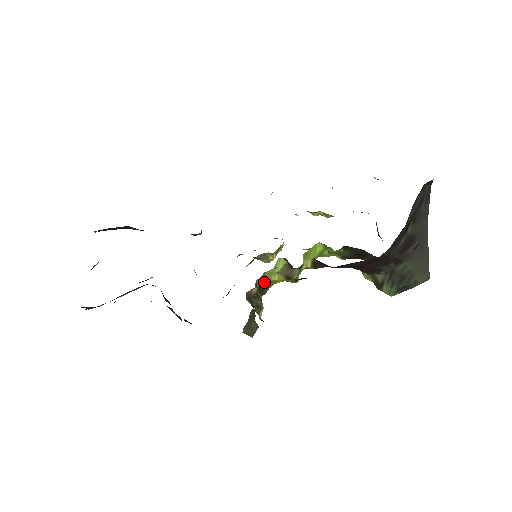
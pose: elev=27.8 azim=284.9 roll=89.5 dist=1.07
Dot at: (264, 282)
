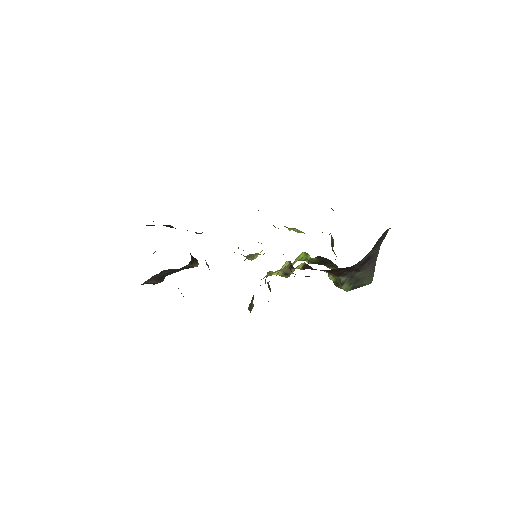
Dot at: occluded
